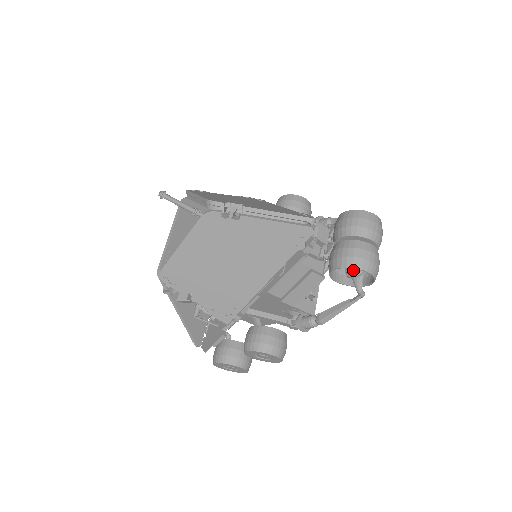
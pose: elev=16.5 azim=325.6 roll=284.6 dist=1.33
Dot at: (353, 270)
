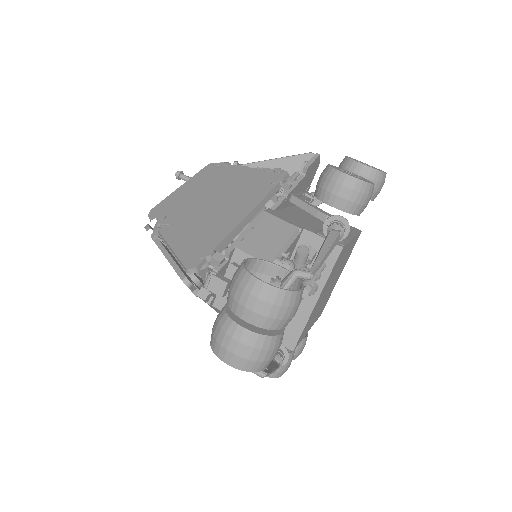
Dot at: occluded
